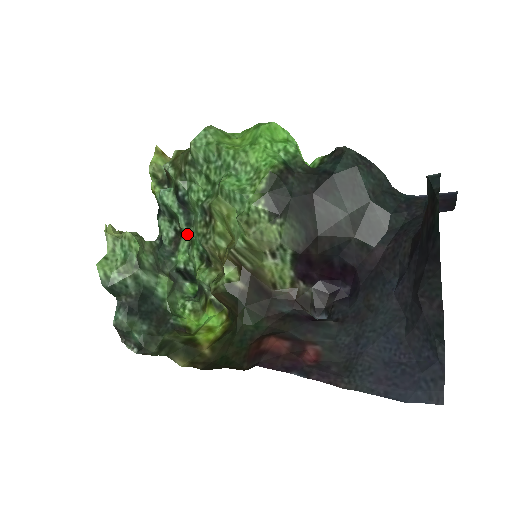
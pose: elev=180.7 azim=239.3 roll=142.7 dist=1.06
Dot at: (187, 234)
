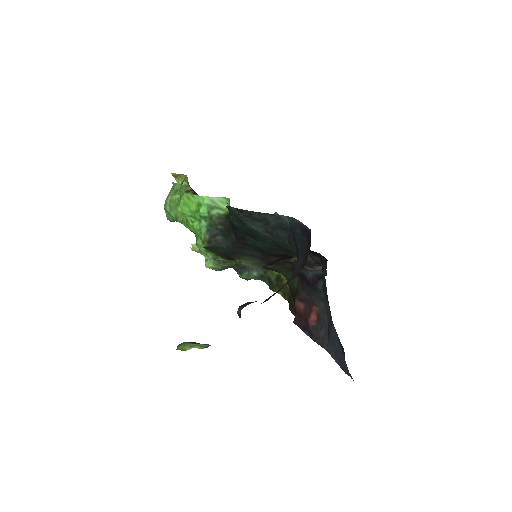
Dot at: occluded
